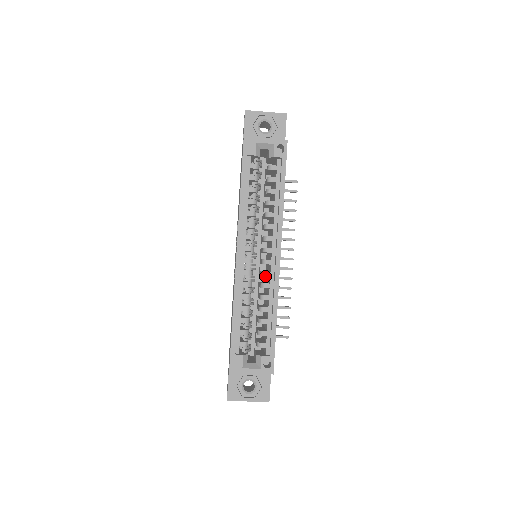
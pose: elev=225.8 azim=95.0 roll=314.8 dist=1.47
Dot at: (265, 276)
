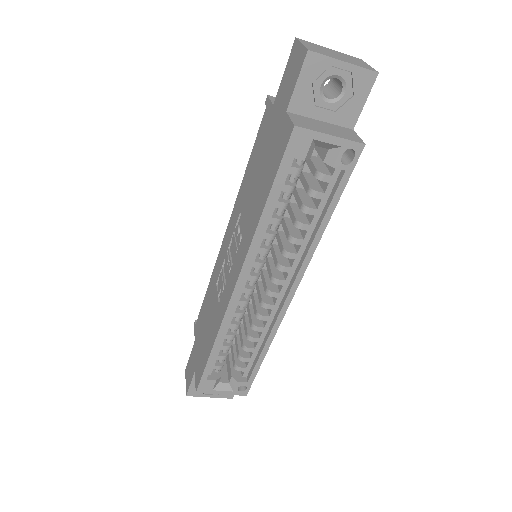
Dot at: occluded
